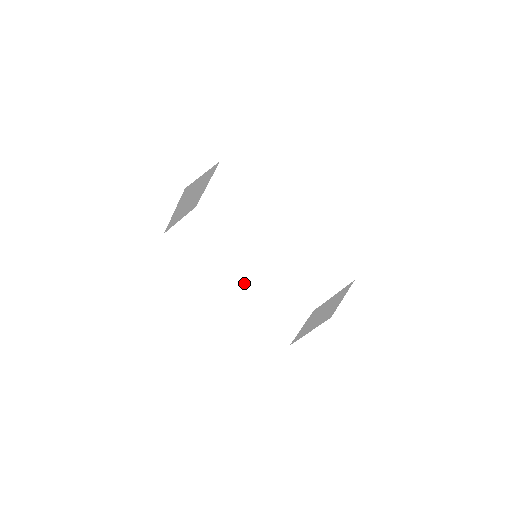
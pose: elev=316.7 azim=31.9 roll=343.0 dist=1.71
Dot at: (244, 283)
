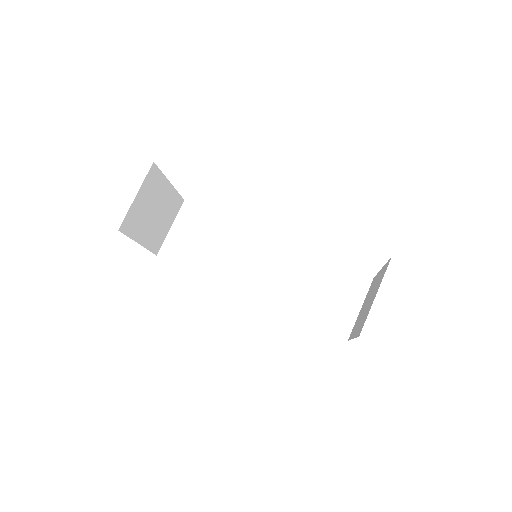
Dot at: (268, 278)
